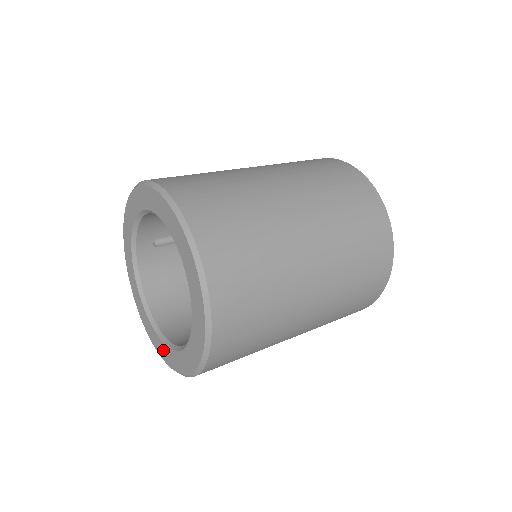
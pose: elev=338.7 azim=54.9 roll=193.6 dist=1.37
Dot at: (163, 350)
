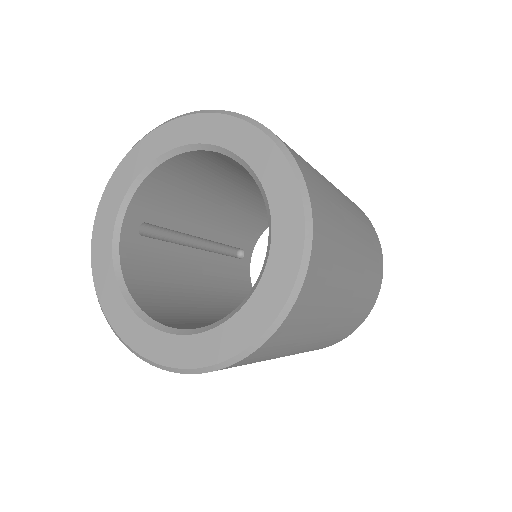
Dot at: (177, 348)
